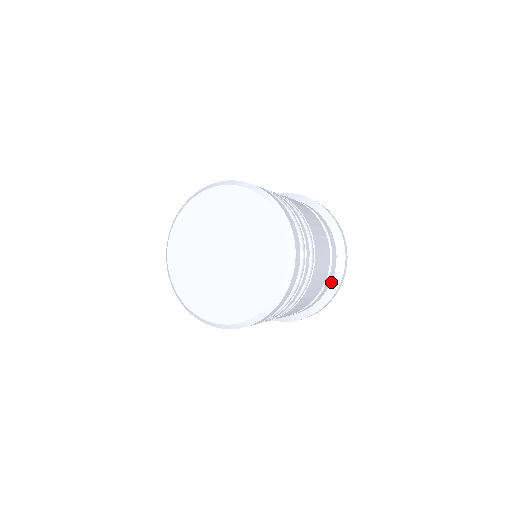
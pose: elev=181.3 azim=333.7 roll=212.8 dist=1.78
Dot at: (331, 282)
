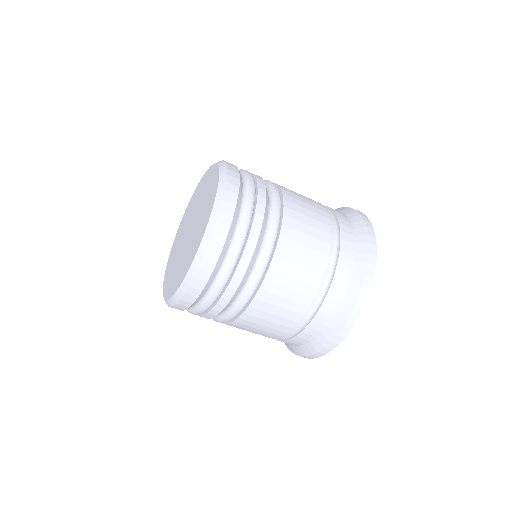
Dot at: (352, 225)
